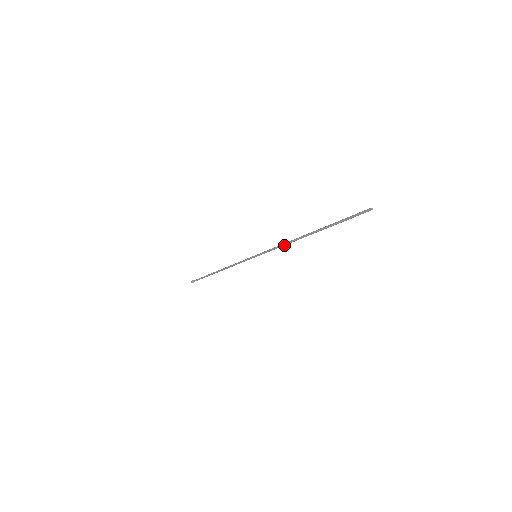
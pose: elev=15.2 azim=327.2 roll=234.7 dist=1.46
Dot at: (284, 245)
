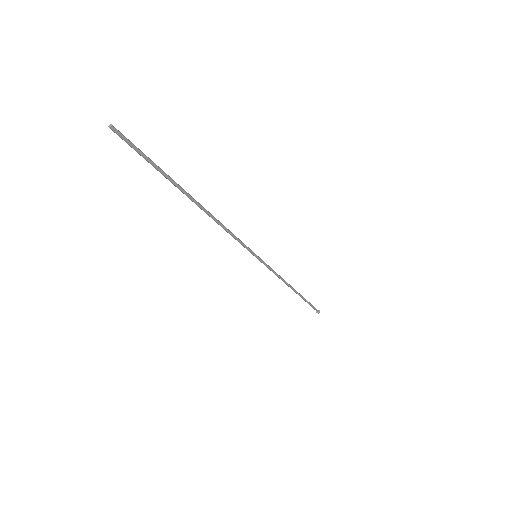
Dot at: (224, 229)
